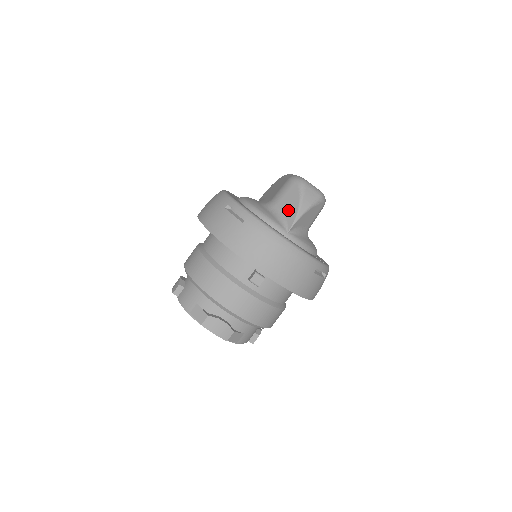
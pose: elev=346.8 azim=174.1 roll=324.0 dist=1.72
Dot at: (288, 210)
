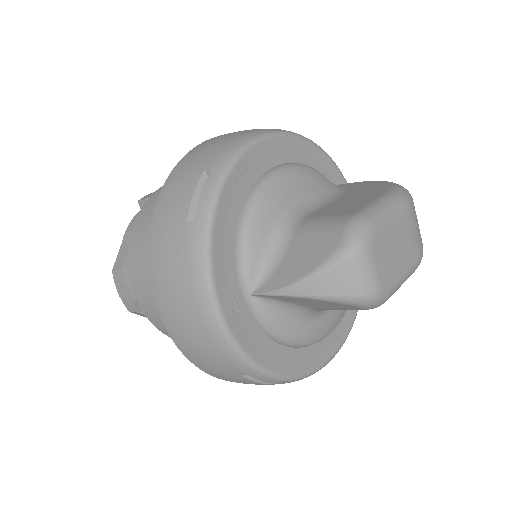
Dot at: (288, 265)
